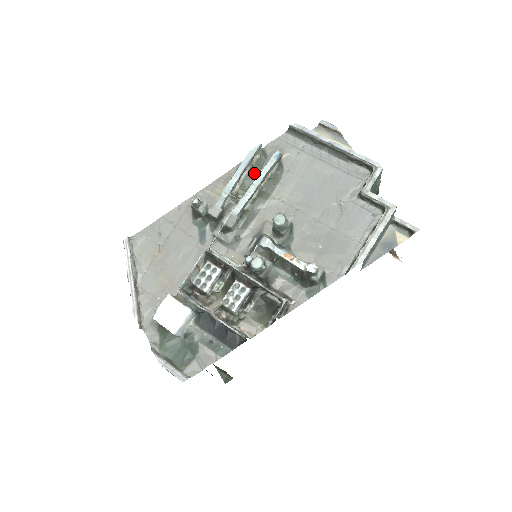
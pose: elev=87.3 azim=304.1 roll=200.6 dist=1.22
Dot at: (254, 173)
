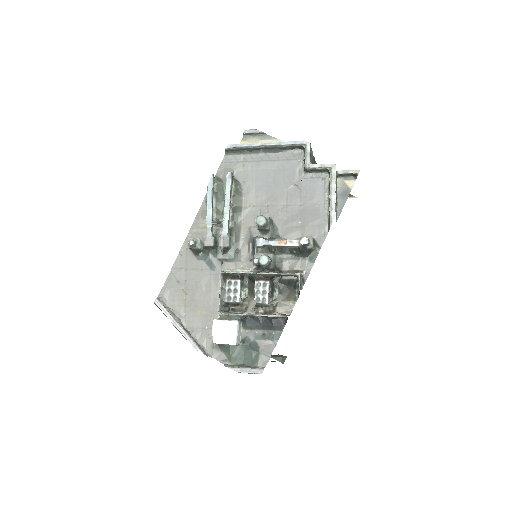
Dot at: (220, 198)
